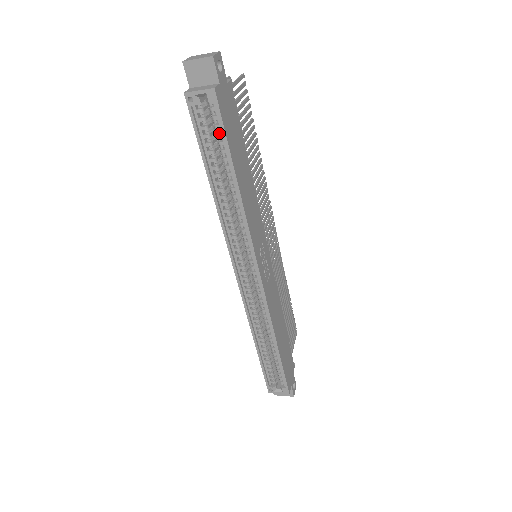
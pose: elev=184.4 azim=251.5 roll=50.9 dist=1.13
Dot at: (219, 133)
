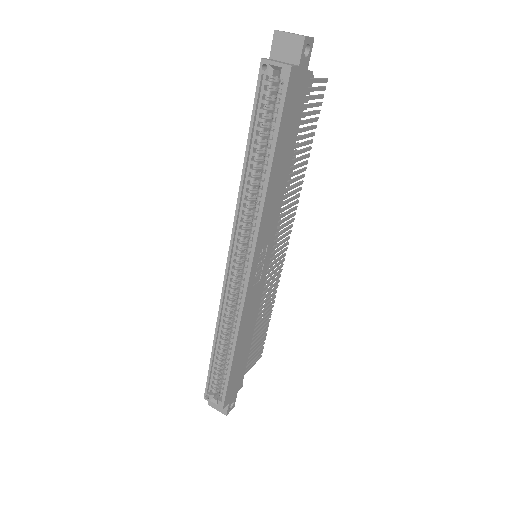
Dot at: (276, 113)
